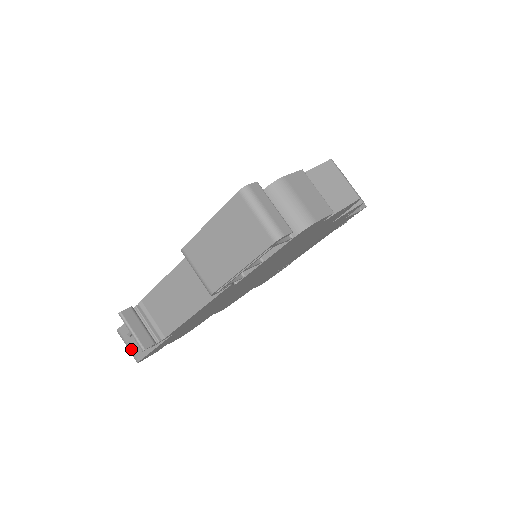
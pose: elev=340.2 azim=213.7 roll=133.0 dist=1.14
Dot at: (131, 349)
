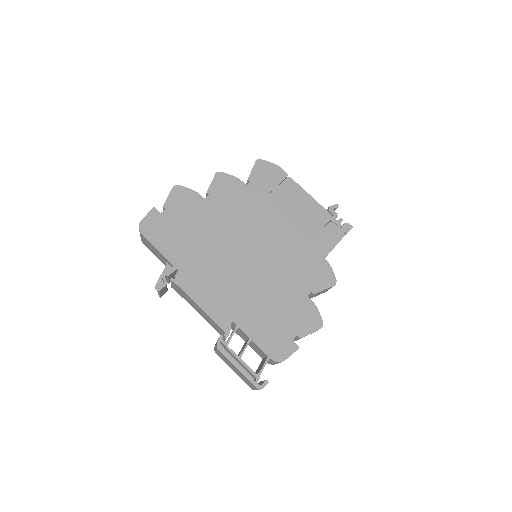
Dot at: (143, 241)
